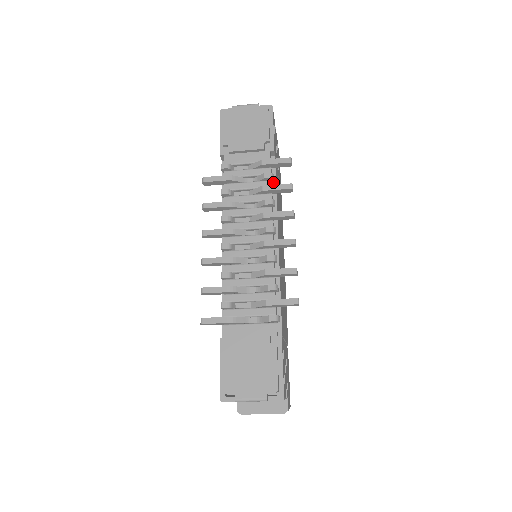
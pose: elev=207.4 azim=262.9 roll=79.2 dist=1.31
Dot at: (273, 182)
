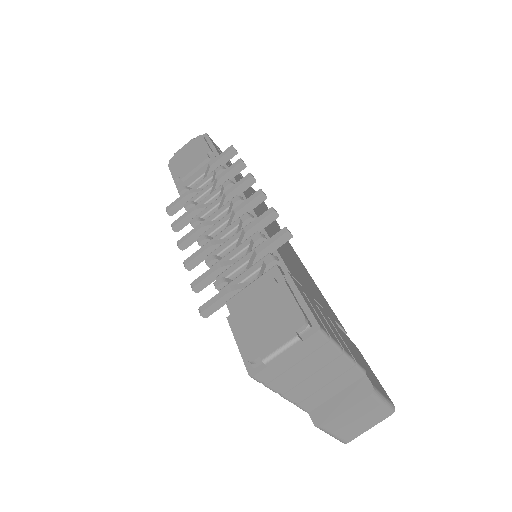
Dot at: occluded
